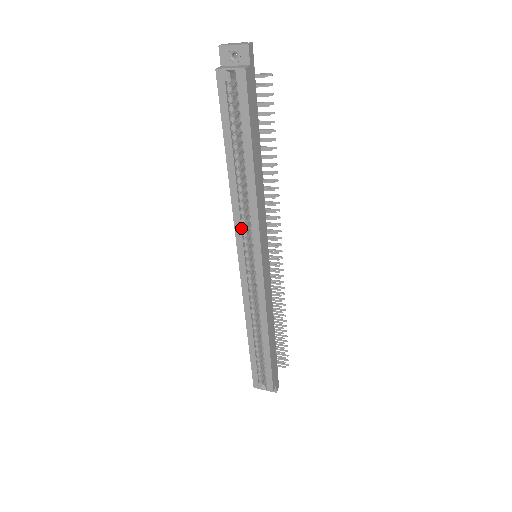
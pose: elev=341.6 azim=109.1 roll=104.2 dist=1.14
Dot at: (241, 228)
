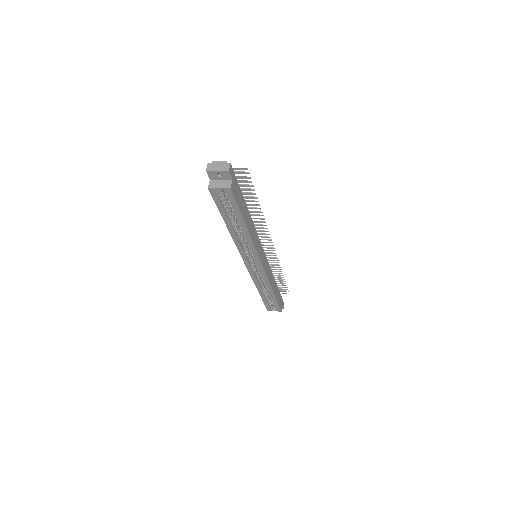
Dot at: (244, 252)
